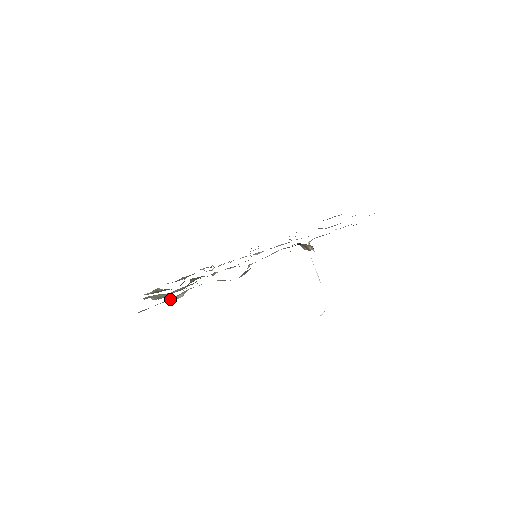
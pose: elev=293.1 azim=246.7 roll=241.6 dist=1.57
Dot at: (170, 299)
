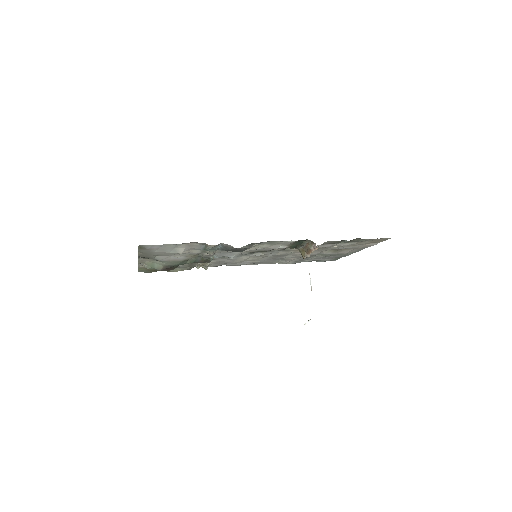
Dot at: (171, 247)
